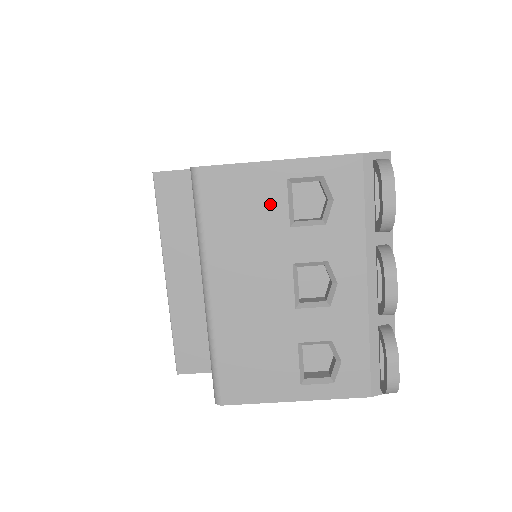
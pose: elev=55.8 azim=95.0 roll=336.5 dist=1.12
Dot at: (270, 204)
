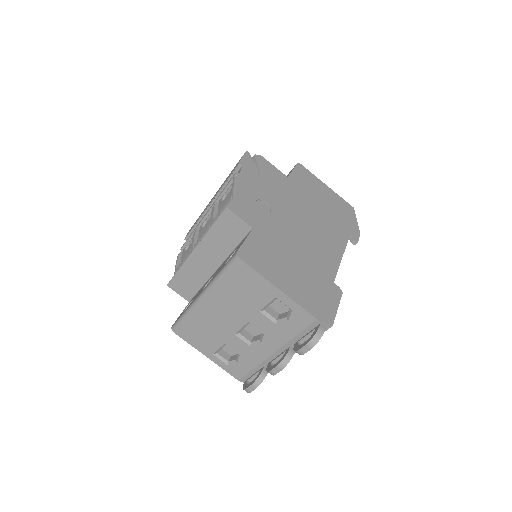
Dot at: (259, 298)
